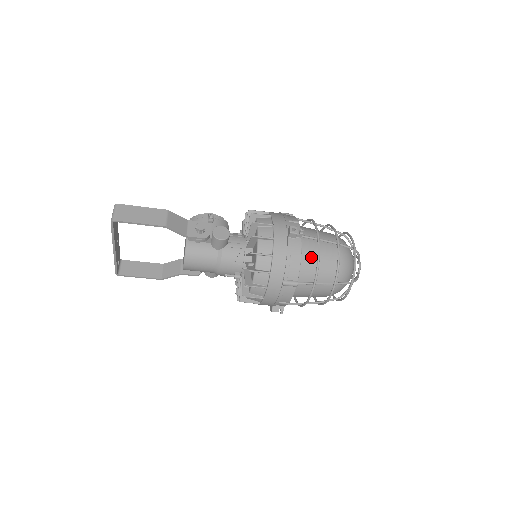
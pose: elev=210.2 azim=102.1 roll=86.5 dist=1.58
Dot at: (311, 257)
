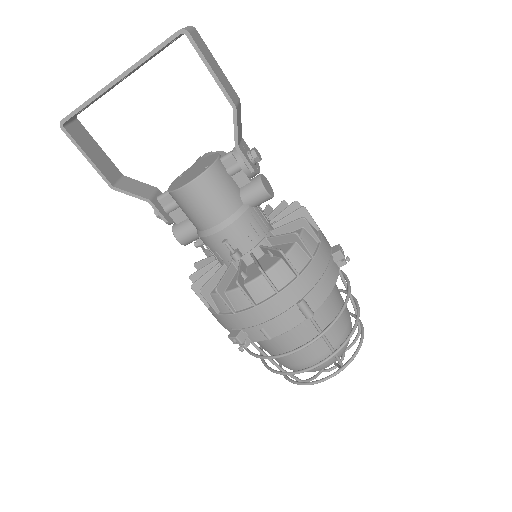
Dot at: (332, 299)
